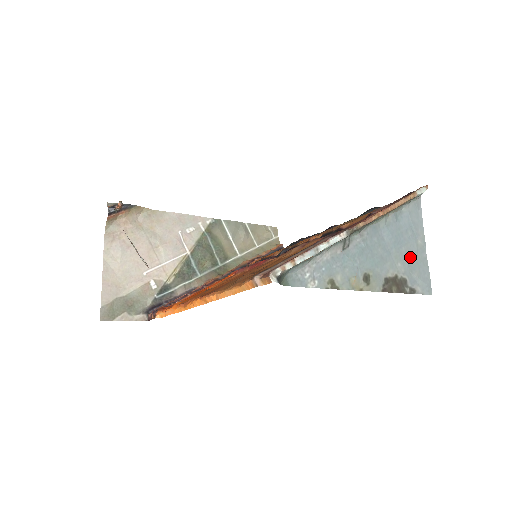
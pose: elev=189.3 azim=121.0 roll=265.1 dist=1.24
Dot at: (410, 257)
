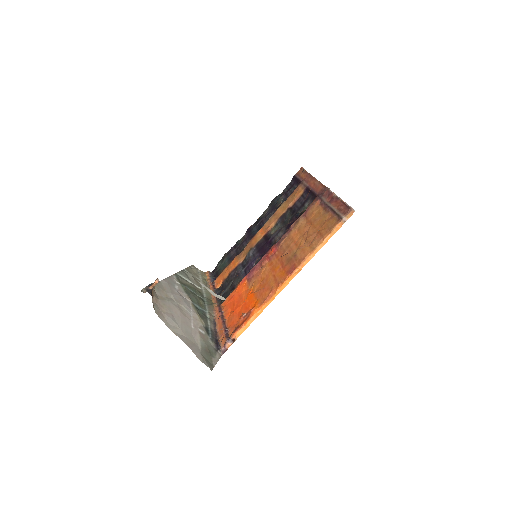
Dot at: occluded
